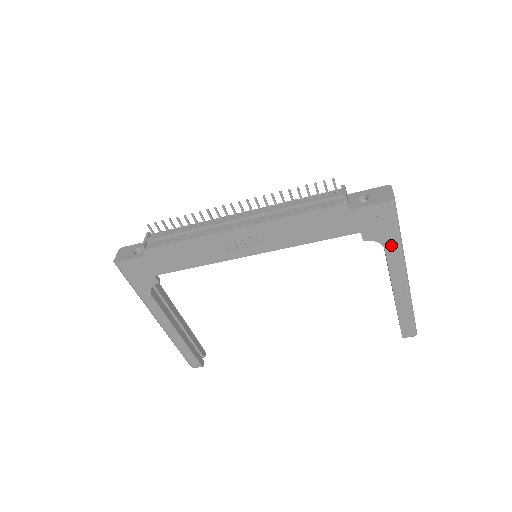
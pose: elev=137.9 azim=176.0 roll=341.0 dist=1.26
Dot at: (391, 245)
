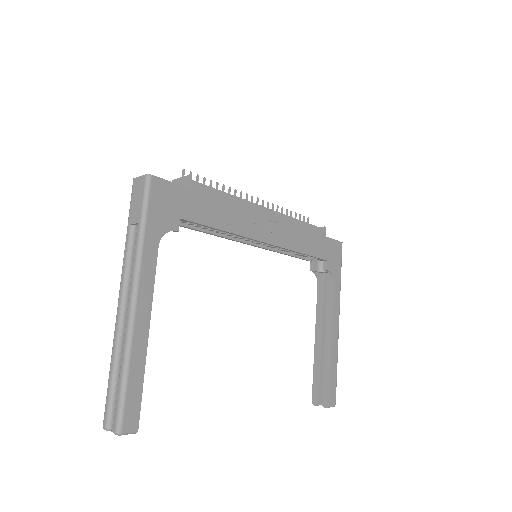
Dot at: (337, 282)
